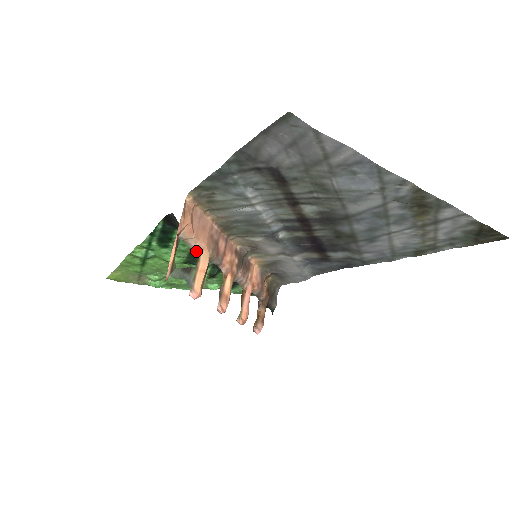
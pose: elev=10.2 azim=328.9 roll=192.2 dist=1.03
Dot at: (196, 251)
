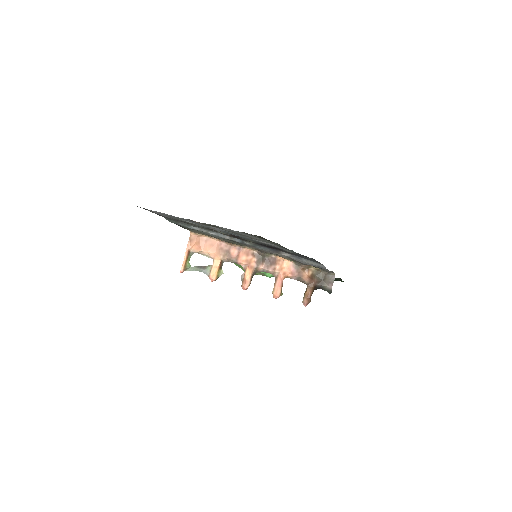
Dot at: (210, 257)
